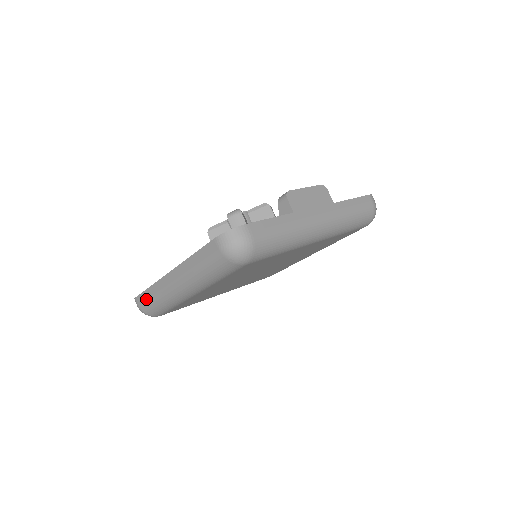
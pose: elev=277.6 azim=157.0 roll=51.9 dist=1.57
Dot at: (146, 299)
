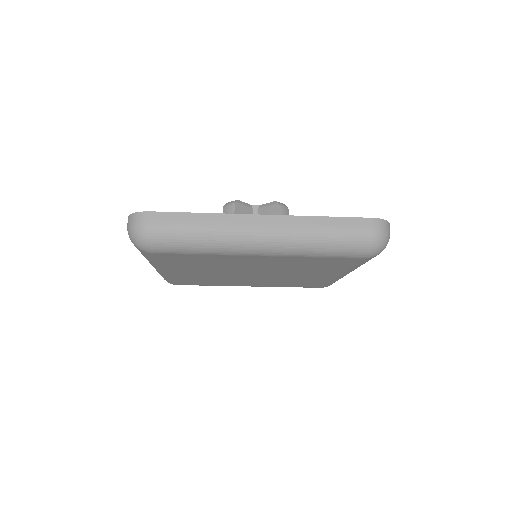
Dot at: (179, 223)
